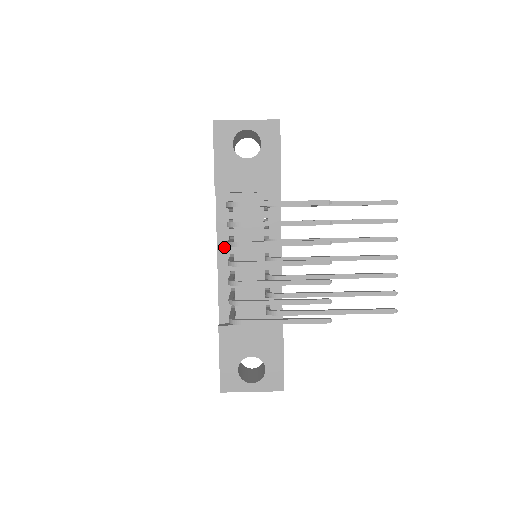
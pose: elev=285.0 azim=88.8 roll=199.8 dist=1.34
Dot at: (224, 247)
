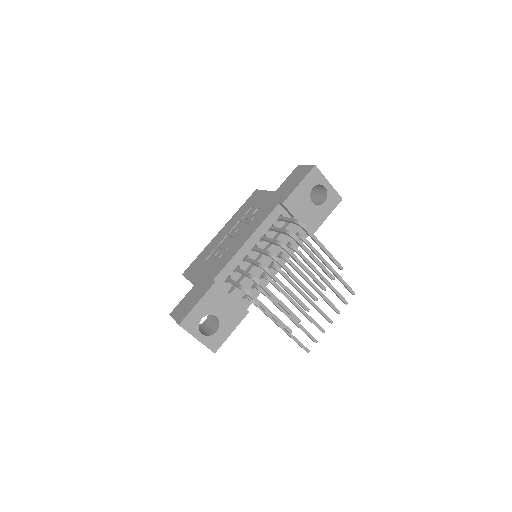
Dot at: (256, 237)
